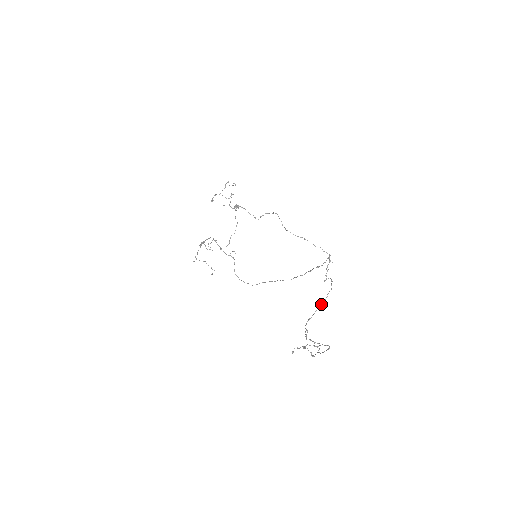
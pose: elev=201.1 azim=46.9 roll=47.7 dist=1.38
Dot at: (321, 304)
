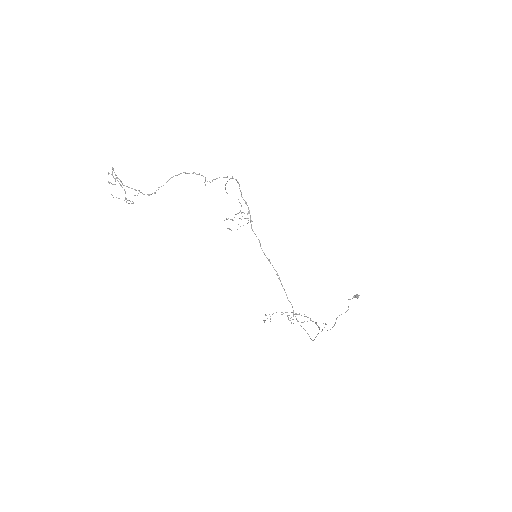
Dot at: occluded
